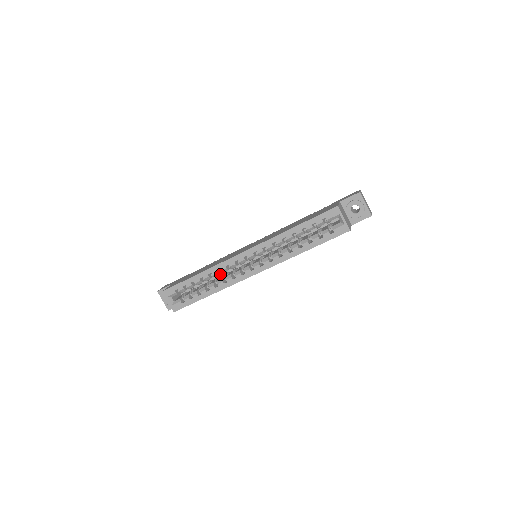
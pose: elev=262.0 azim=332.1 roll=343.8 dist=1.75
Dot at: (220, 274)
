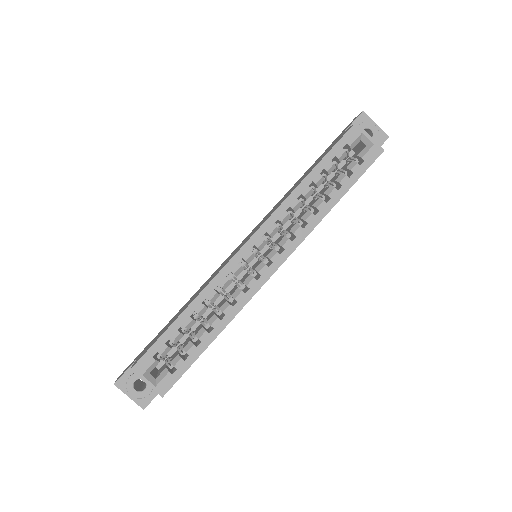
Dot at: (212, 306)
